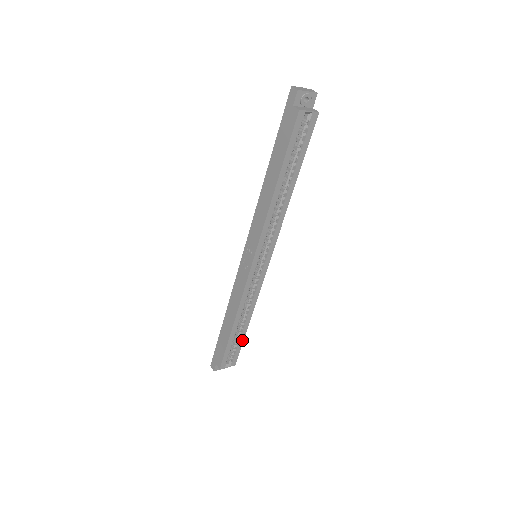
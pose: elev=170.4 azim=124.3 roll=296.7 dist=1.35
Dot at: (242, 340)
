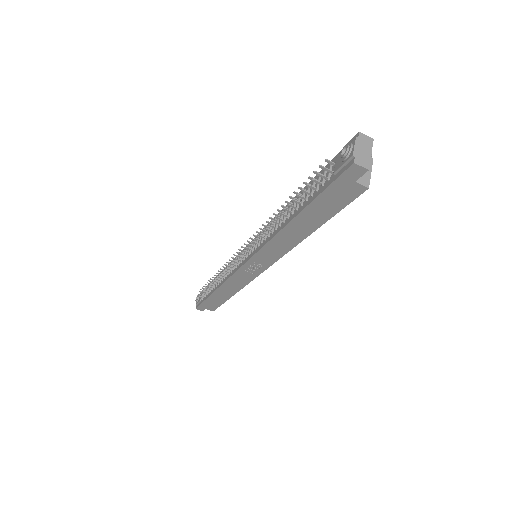
Dot at: occluded
